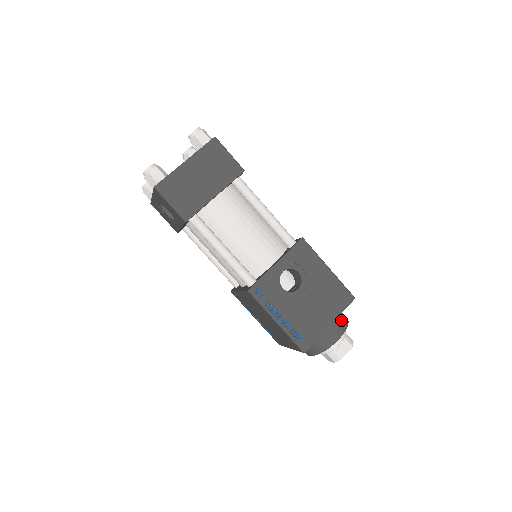
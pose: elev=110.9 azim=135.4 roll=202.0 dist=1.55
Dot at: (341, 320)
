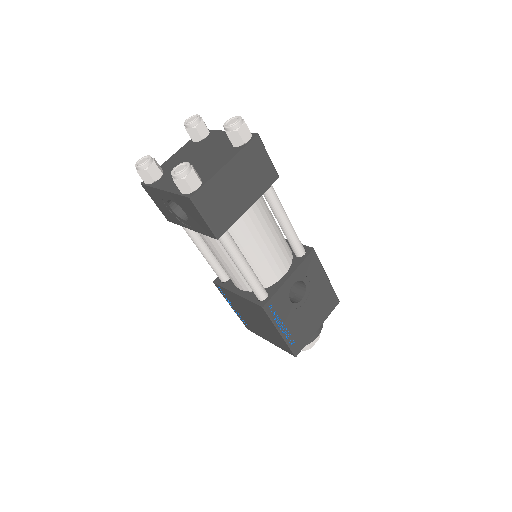
Dot at: occluded
